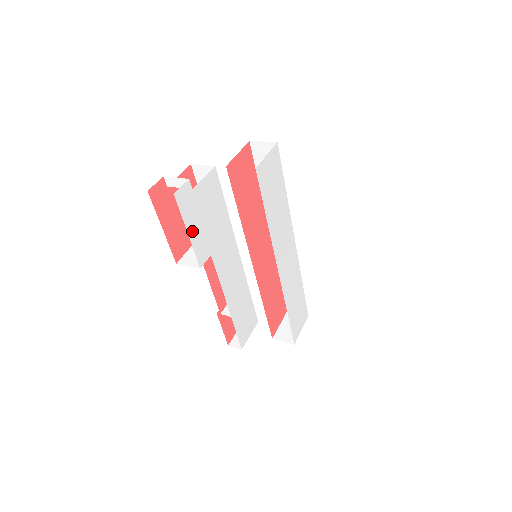
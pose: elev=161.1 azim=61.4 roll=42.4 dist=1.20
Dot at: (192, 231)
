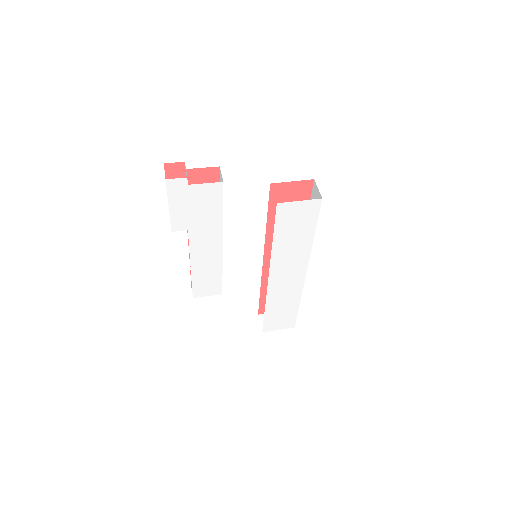
Dot at: (174, 208)
